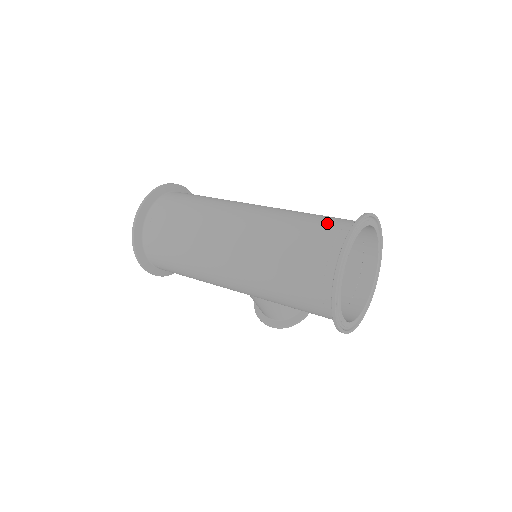
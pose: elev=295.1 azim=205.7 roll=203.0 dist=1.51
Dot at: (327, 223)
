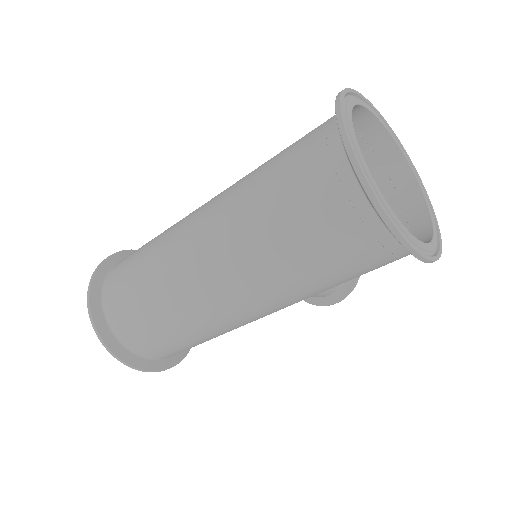
Dot at: (302, 153)
